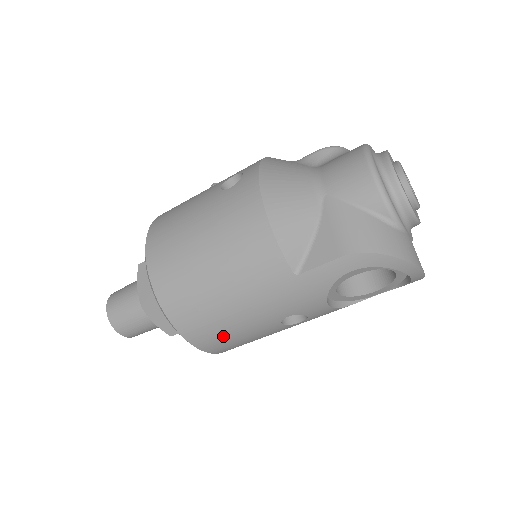
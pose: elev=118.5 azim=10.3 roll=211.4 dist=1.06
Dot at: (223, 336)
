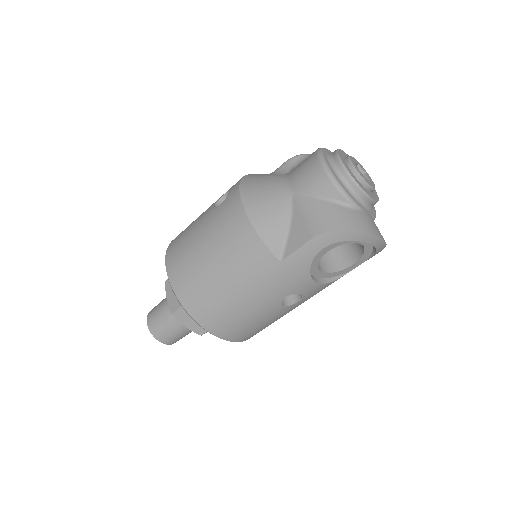
Dot at: (238, 324)
